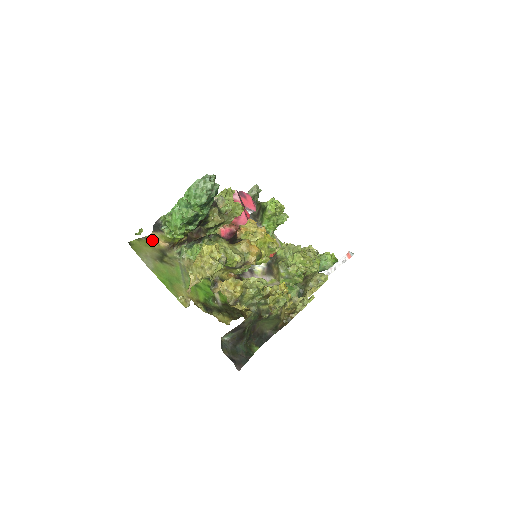
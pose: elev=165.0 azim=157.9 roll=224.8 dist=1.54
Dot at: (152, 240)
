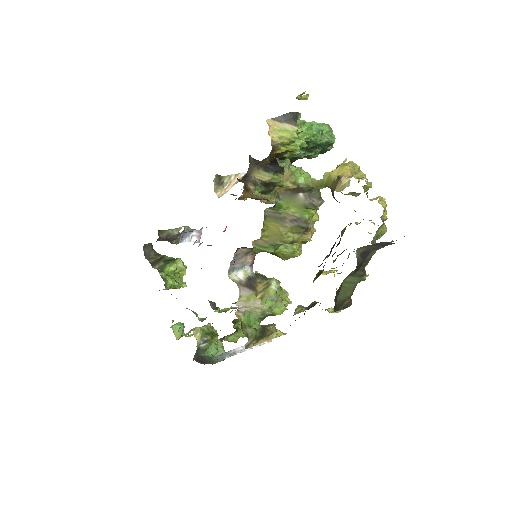
Dot at: (270, 123)
